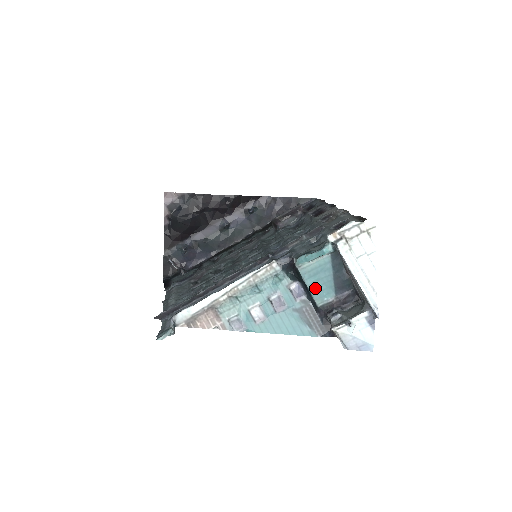
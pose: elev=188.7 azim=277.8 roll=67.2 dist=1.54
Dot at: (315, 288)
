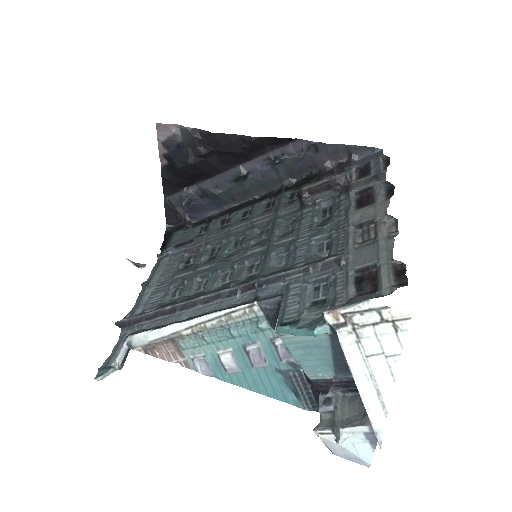
Dot at: (305, 361)
